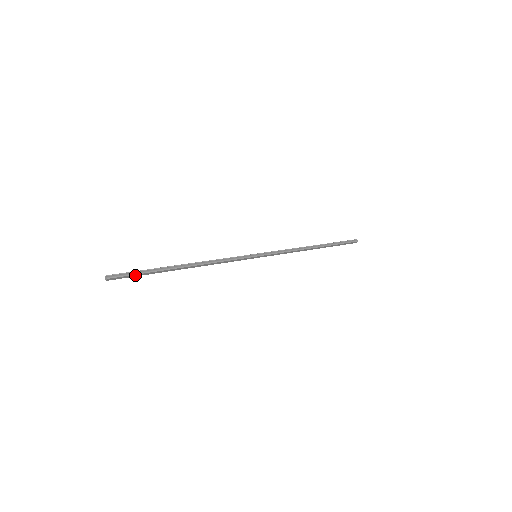
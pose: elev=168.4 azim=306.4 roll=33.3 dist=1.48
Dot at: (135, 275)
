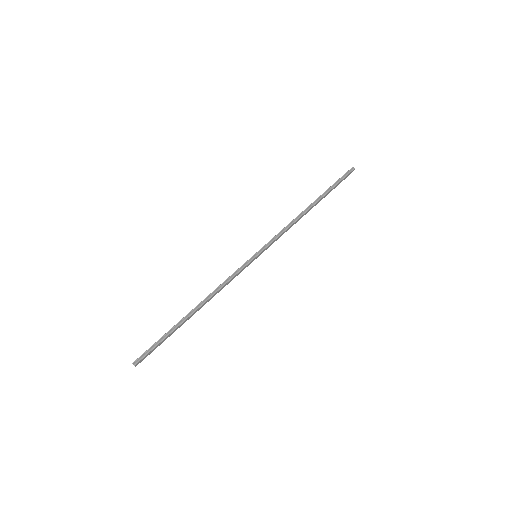
Dot at: (156, 347)
